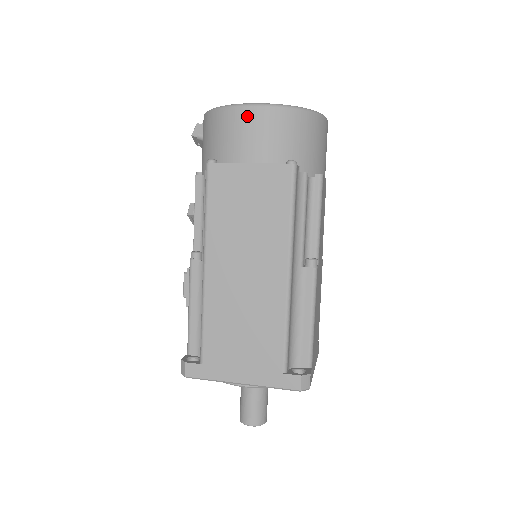
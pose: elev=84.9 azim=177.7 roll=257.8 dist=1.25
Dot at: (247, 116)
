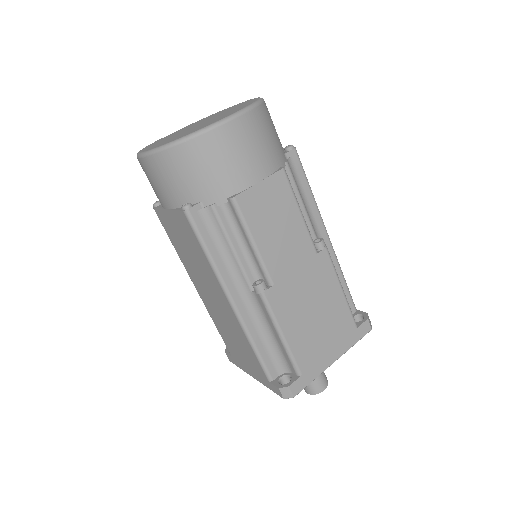
Dot at: (144, 167)
